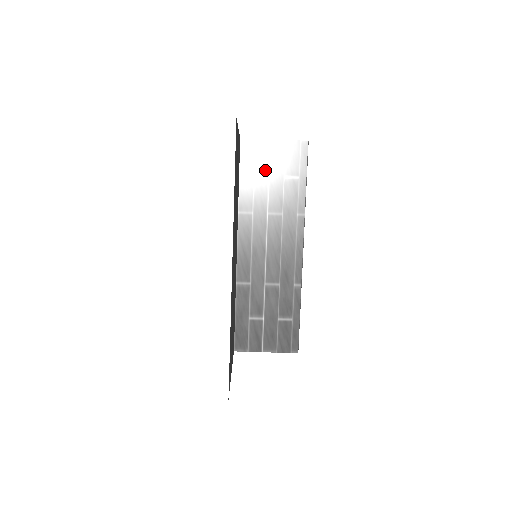
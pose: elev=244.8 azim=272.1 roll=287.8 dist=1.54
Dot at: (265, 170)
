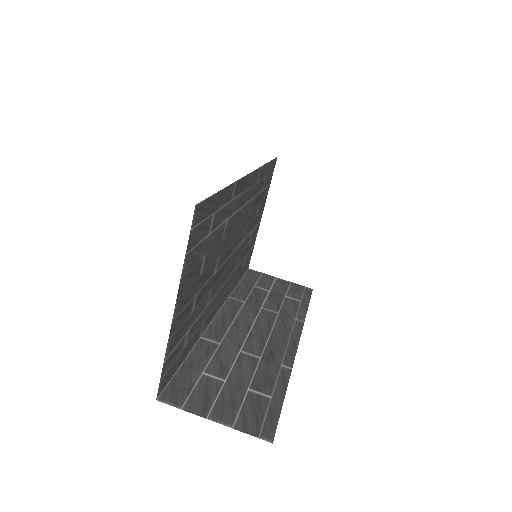
Dot at: (267, 287)
